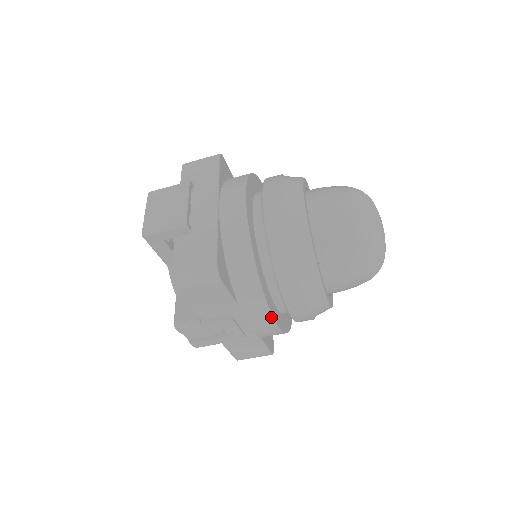
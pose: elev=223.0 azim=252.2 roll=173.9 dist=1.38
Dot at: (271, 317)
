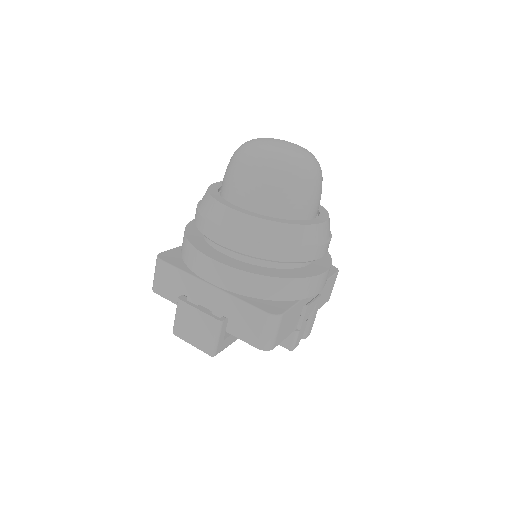
Dot at: (320, 276)
